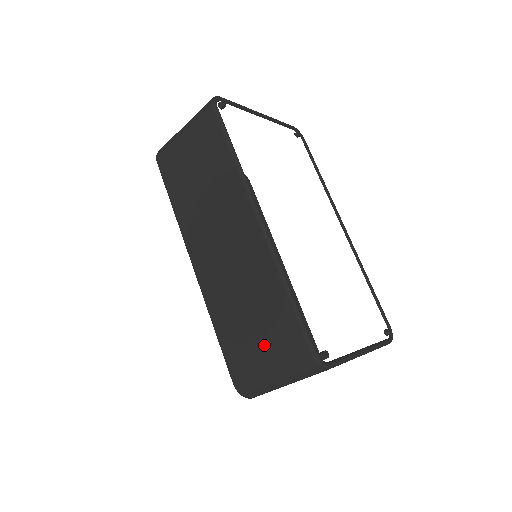
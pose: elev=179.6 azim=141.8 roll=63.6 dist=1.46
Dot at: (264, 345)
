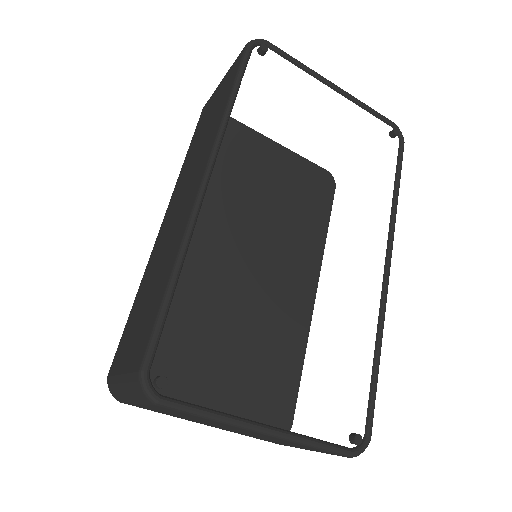
Dot at: (134, 336)
